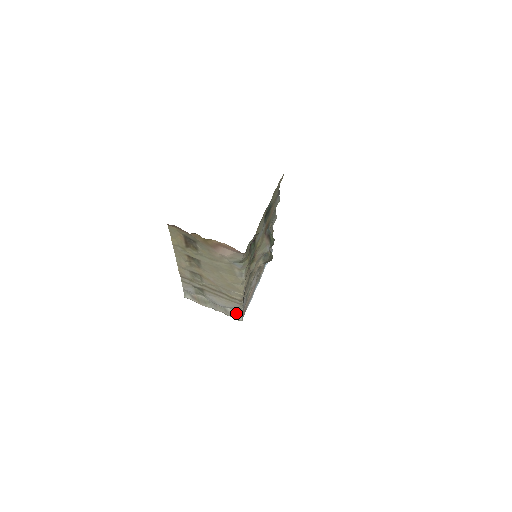
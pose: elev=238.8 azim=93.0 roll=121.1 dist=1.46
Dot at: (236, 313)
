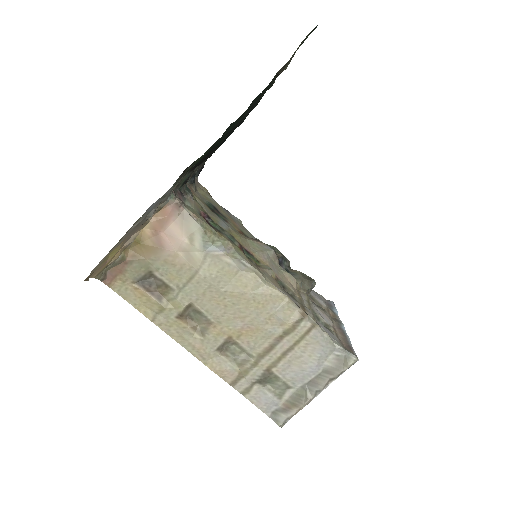
Dot at: (338, 357)
